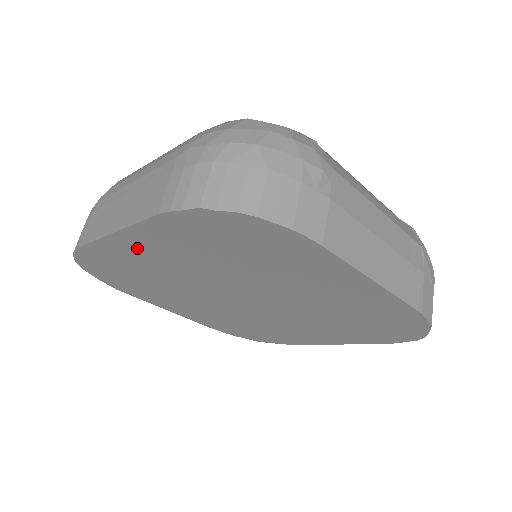
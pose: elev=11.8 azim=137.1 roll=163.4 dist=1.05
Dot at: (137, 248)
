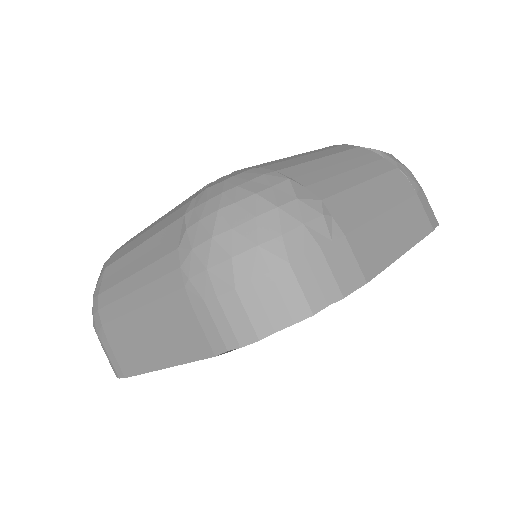
Dot at: occluded
